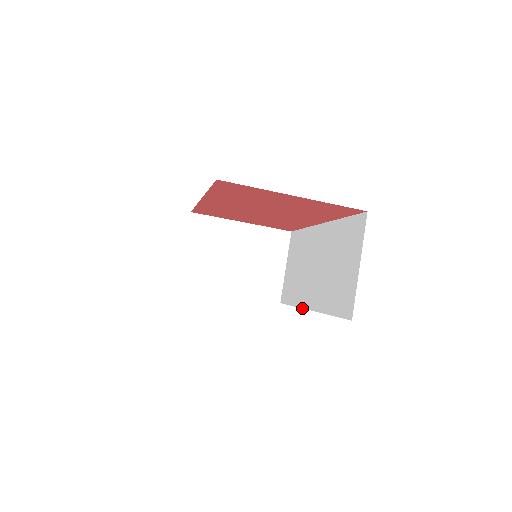
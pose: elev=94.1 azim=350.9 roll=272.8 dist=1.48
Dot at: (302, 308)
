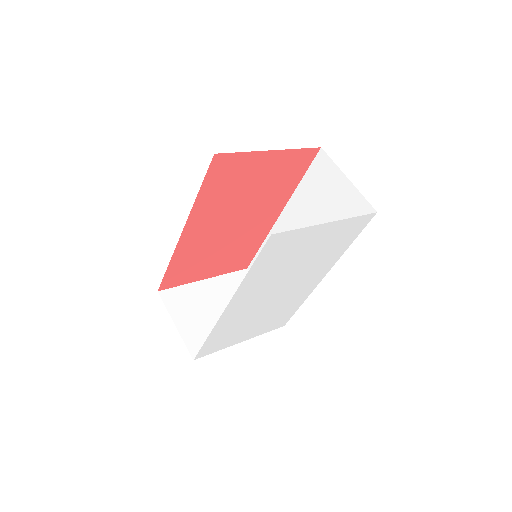
Dot at: (315, 287)
